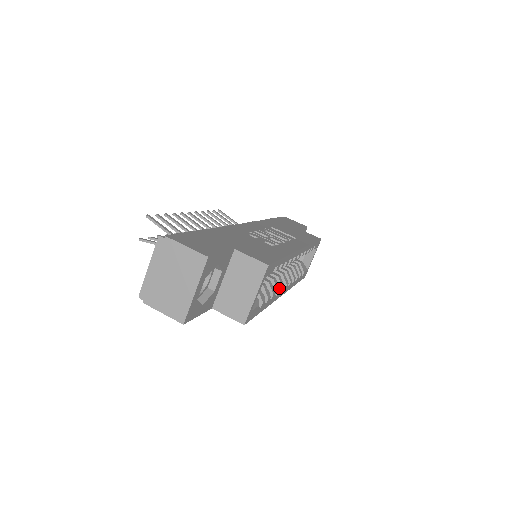
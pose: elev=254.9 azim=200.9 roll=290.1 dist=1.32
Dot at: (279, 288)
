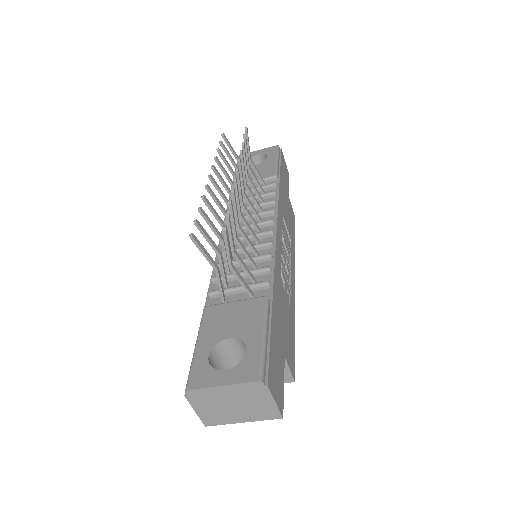
Dot at: occluded
